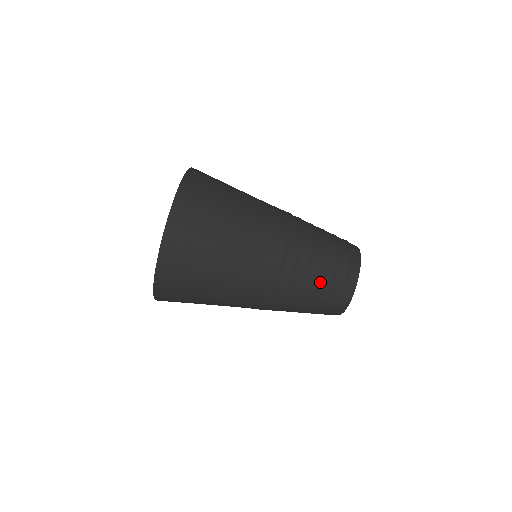
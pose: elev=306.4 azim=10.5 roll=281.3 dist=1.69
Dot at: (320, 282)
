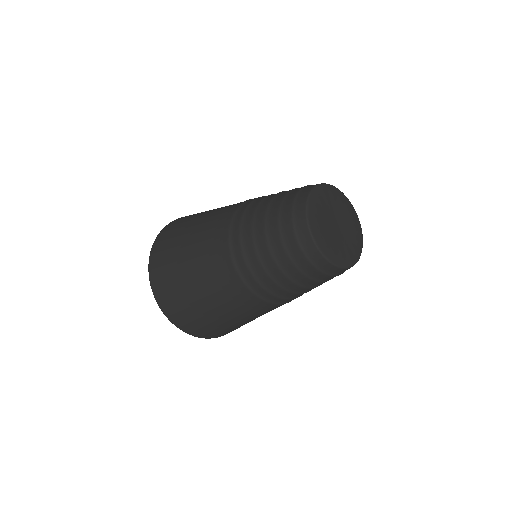
Dot at: (270, 242)
